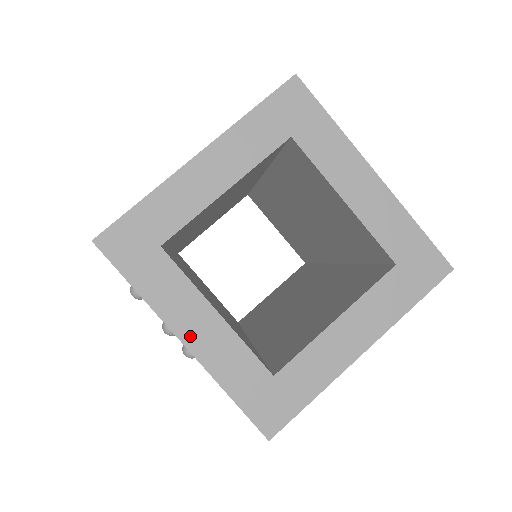
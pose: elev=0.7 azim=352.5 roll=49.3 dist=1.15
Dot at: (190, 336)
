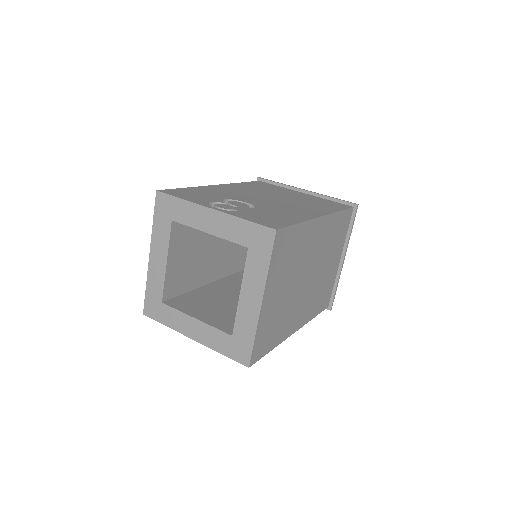
Dot at: (193, 335)
